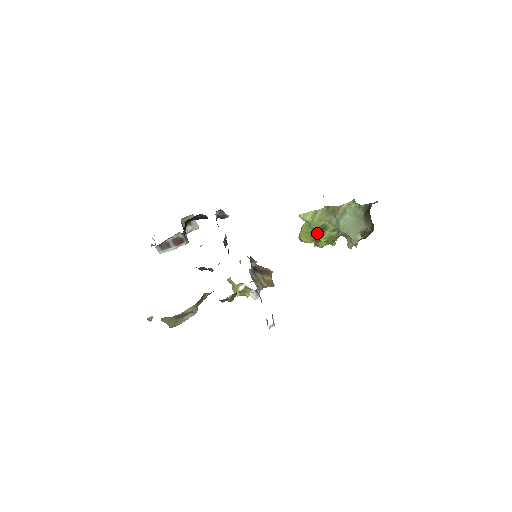
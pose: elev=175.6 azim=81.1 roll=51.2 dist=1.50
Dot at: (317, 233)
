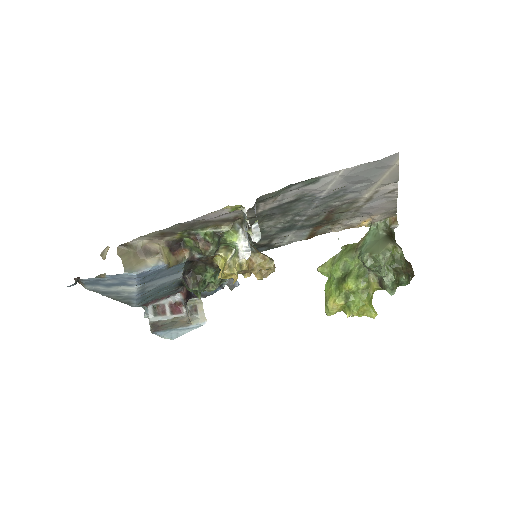
Dot at: (341, 281)
